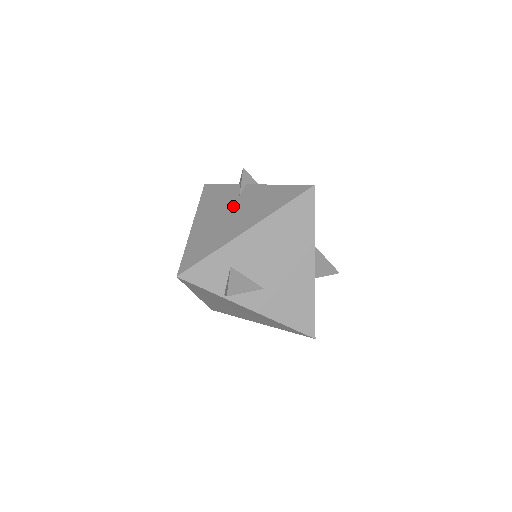
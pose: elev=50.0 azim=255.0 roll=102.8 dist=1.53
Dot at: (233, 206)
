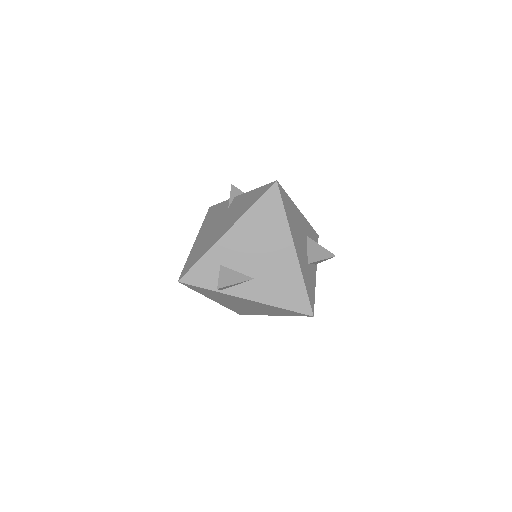
Dot at: (223, 217)
